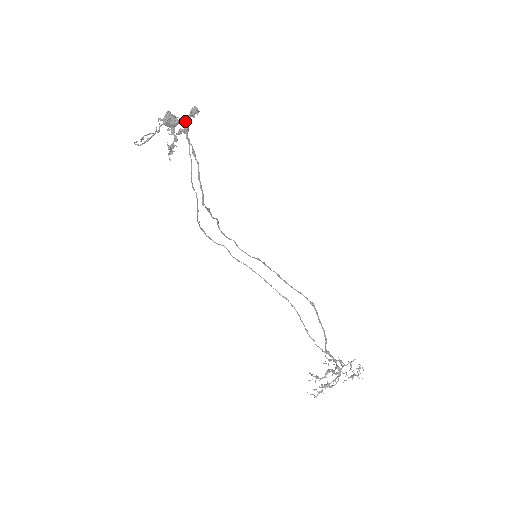
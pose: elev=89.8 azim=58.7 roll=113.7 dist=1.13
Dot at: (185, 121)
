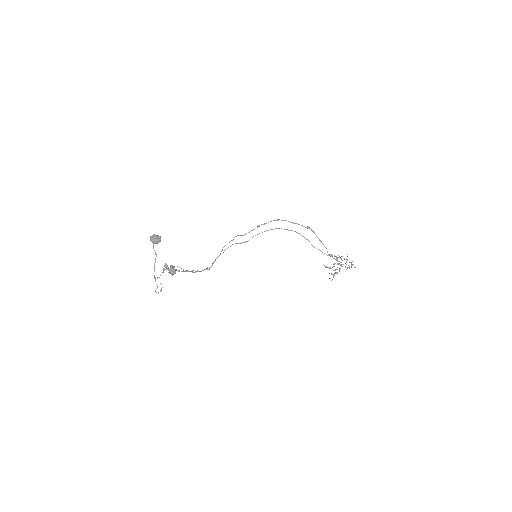
Dot at: occluded
